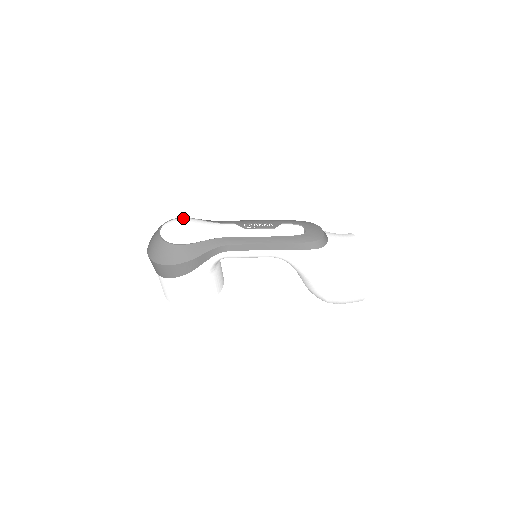
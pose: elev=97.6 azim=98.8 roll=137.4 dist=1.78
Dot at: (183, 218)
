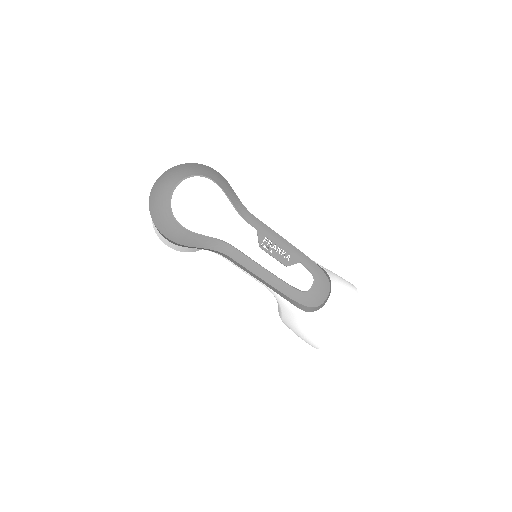
Dot at: (212, 186)
